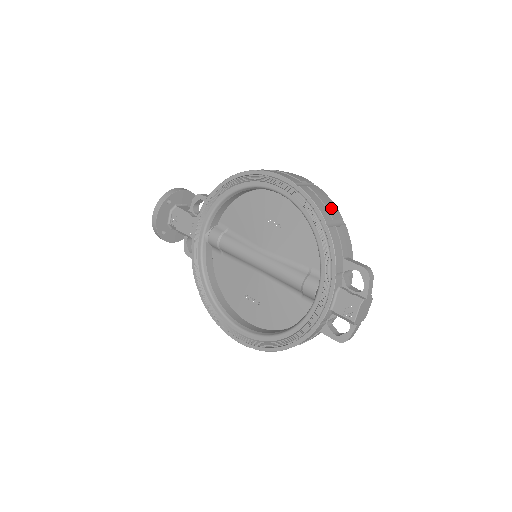
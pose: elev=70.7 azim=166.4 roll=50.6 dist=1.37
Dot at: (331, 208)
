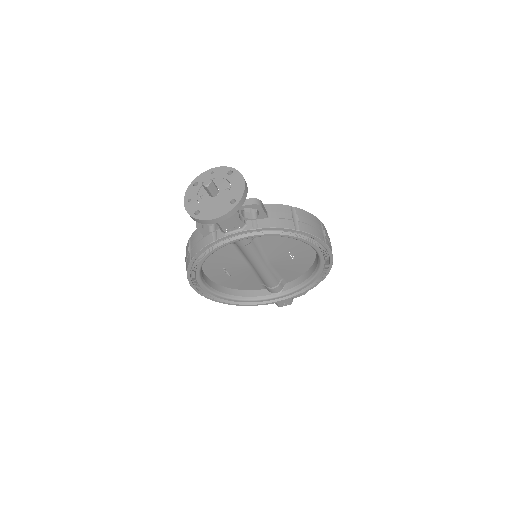
Dot at: occluded
